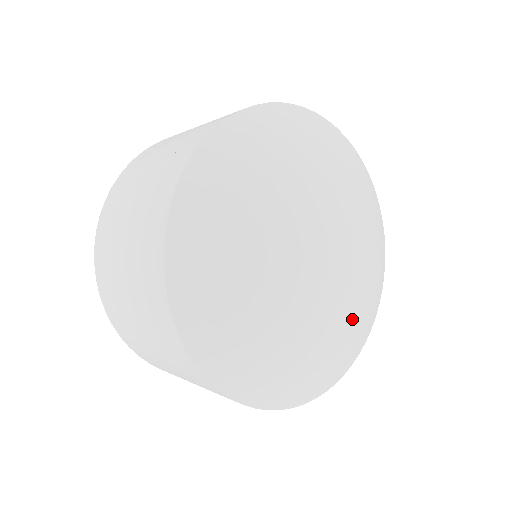
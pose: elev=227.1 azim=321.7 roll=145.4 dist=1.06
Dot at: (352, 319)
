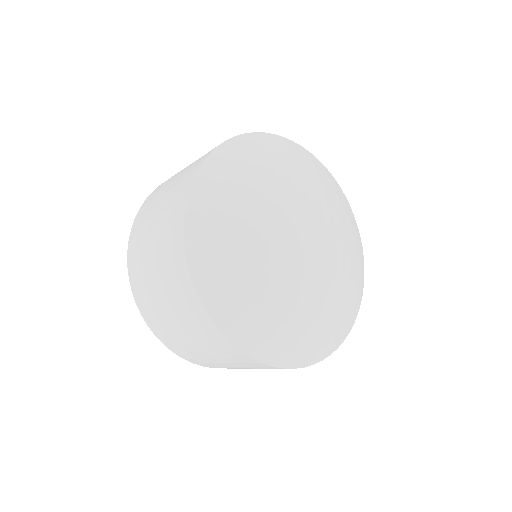
Dot at: (293, 308)
